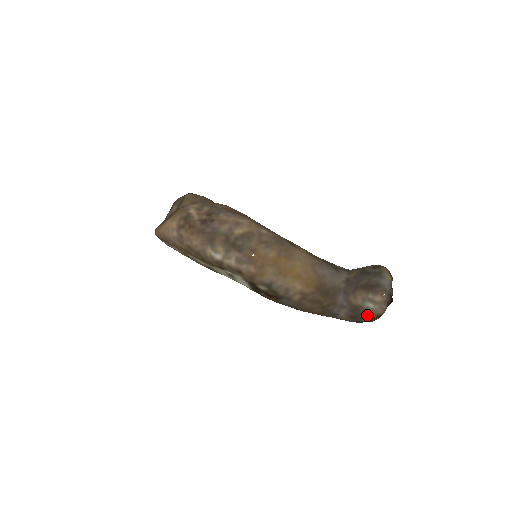
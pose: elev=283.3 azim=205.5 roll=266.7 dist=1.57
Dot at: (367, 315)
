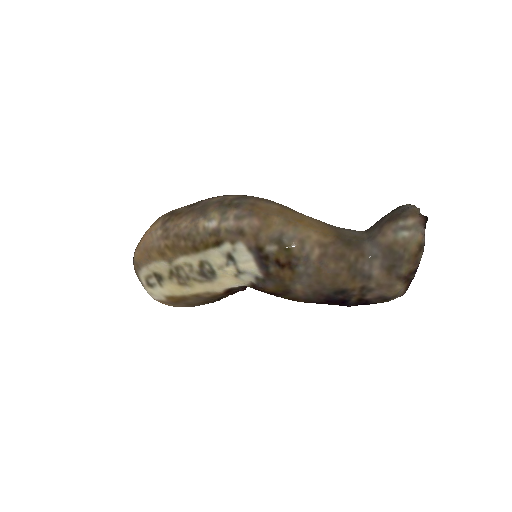
Dot at: (406, 253)
